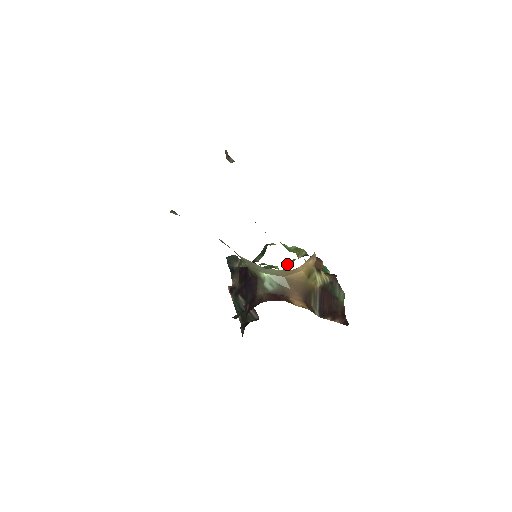
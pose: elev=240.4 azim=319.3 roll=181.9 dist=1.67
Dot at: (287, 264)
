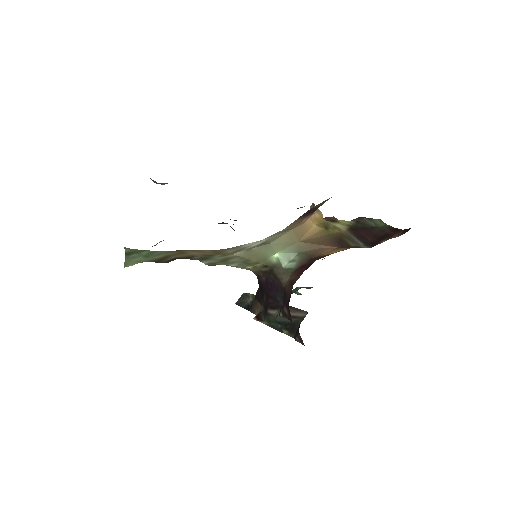
Dot at: occluded
